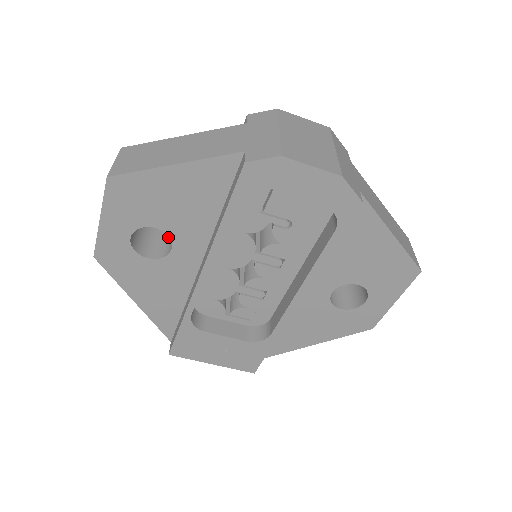
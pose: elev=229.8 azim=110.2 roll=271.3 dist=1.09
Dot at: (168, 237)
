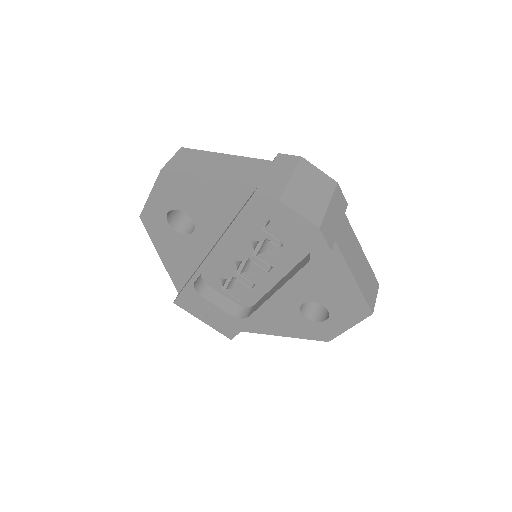
Dot at: occluded
